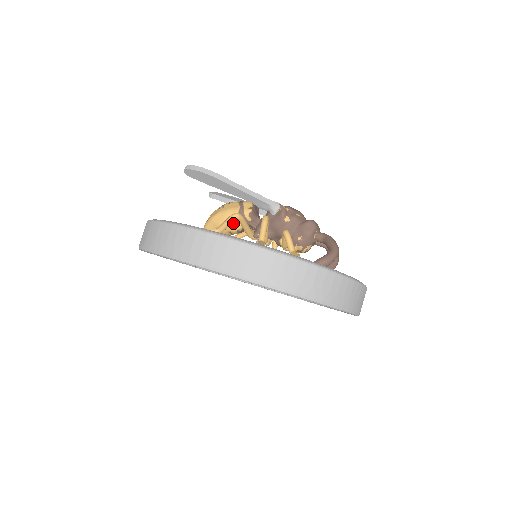
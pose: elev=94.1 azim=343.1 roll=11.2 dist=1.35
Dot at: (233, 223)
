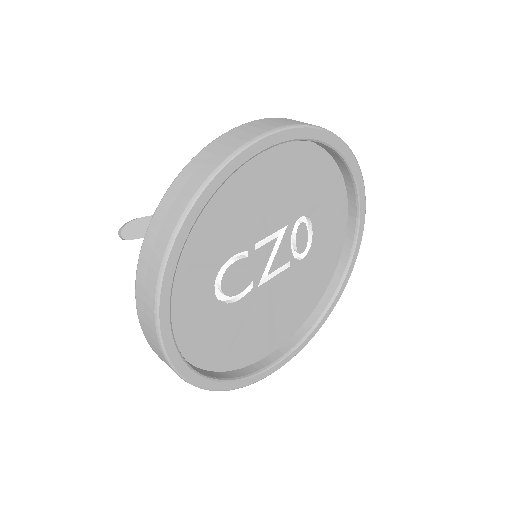
Dot at: occluded
